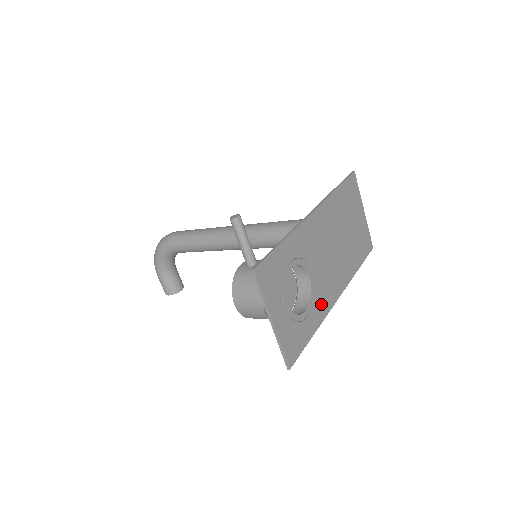
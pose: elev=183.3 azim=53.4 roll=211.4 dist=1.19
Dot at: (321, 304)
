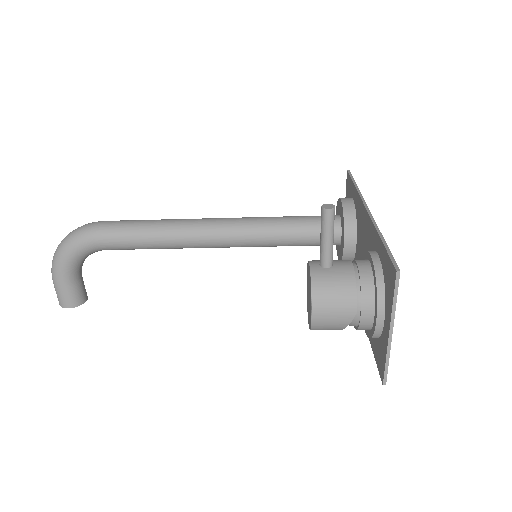
Dot at: occluded
